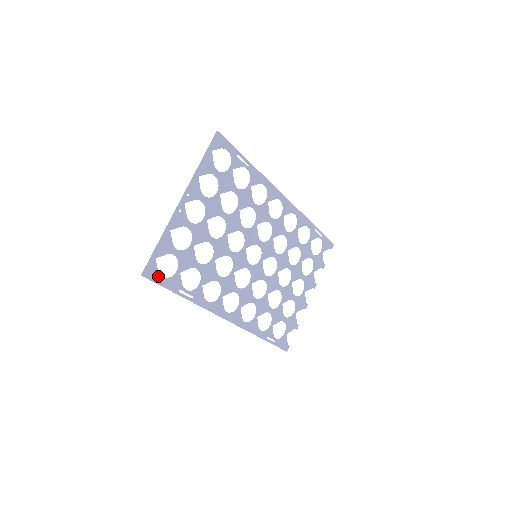
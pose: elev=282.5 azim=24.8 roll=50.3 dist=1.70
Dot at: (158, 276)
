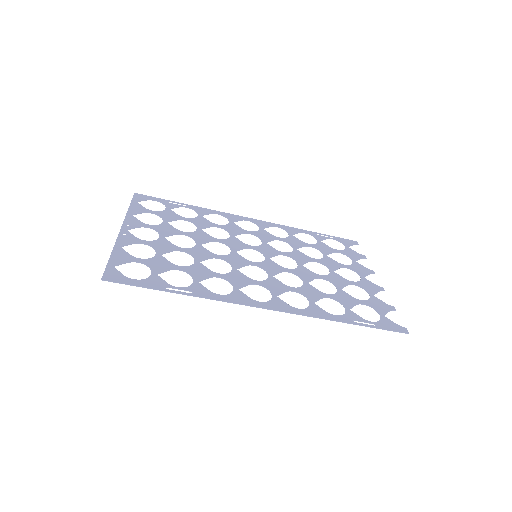
Dot at: (127, 279)
